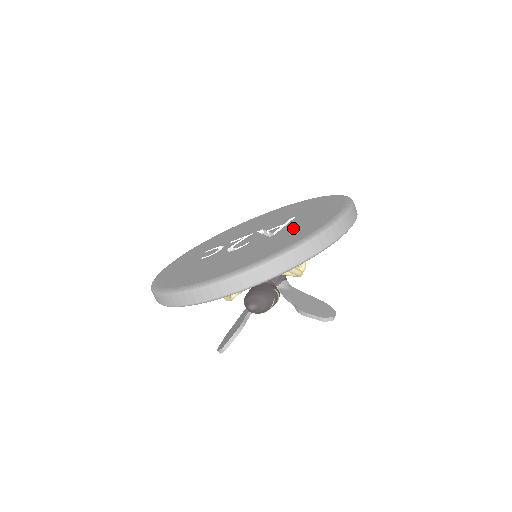
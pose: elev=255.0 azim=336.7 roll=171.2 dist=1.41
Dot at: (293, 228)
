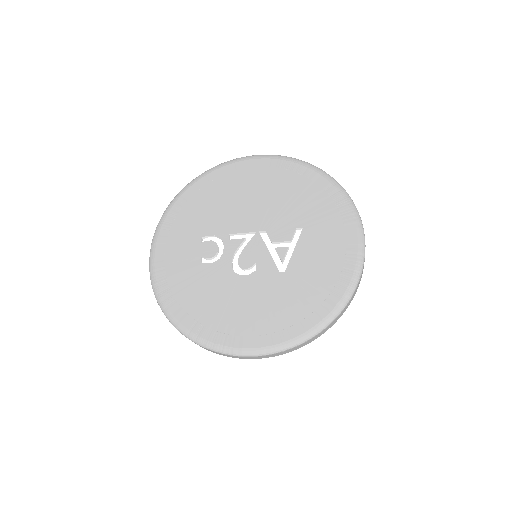
Dot at: (305, 273)
